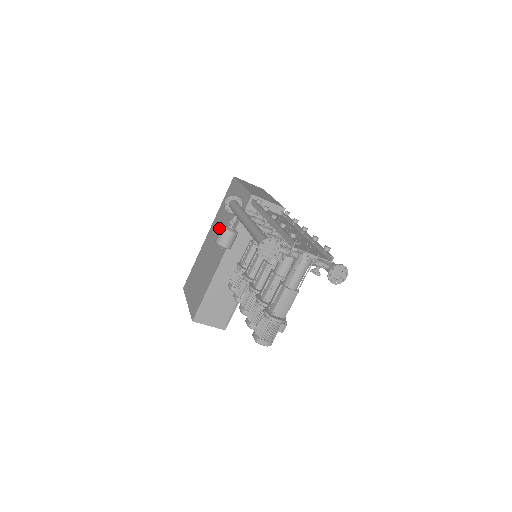
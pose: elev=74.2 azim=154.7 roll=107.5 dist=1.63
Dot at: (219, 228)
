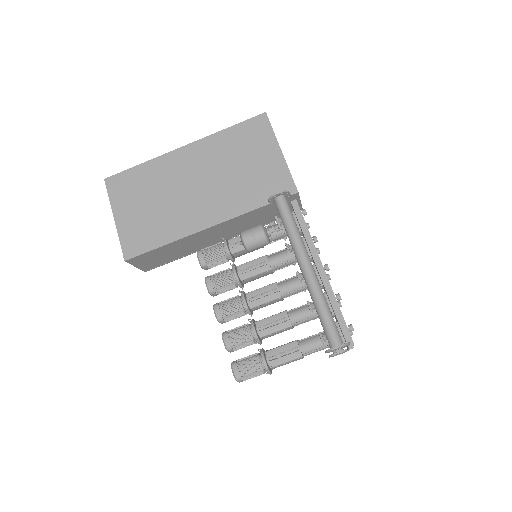
Dot at: (215, 168)
